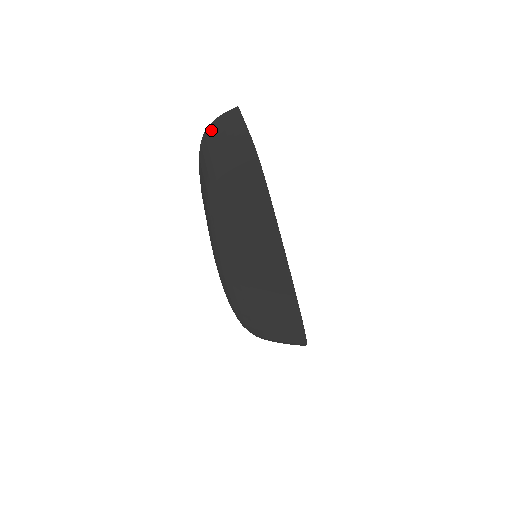
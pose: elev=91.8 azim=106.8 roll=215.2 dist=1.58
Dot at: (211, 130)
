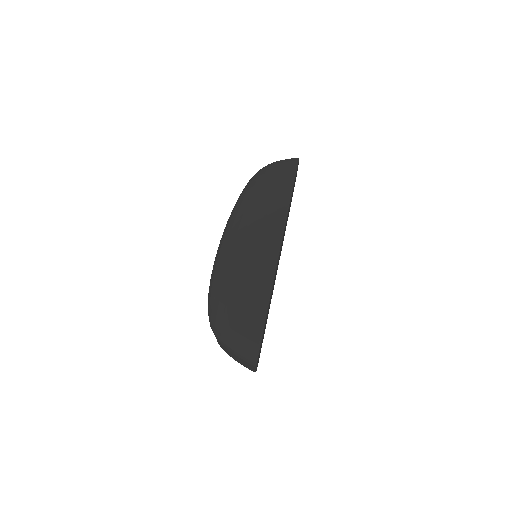
Dot at: occluded
